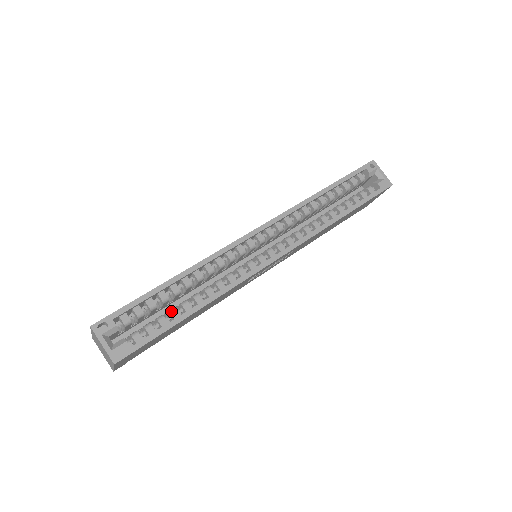
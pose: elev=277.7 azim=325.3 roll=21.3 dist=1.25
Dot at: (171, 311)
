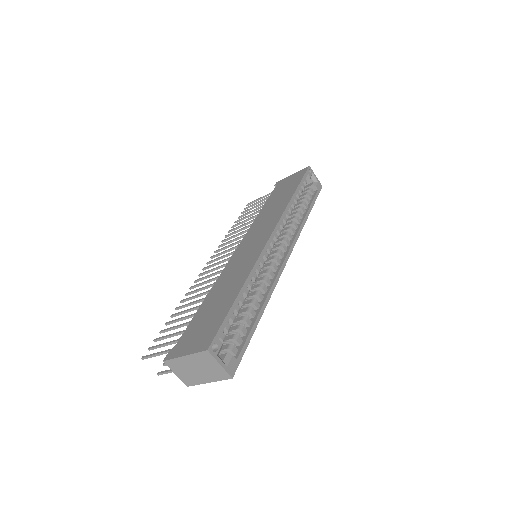
Dot at: (245, 320)
